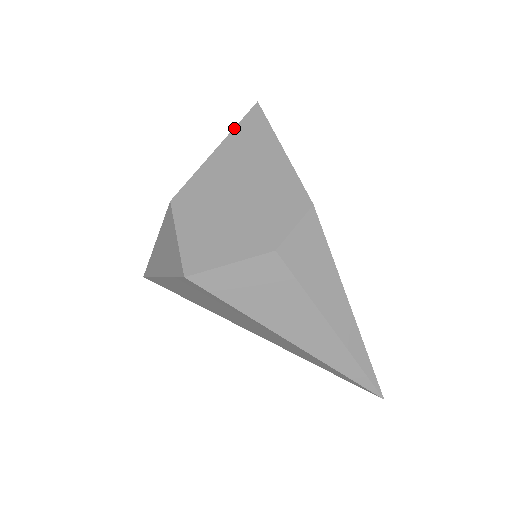
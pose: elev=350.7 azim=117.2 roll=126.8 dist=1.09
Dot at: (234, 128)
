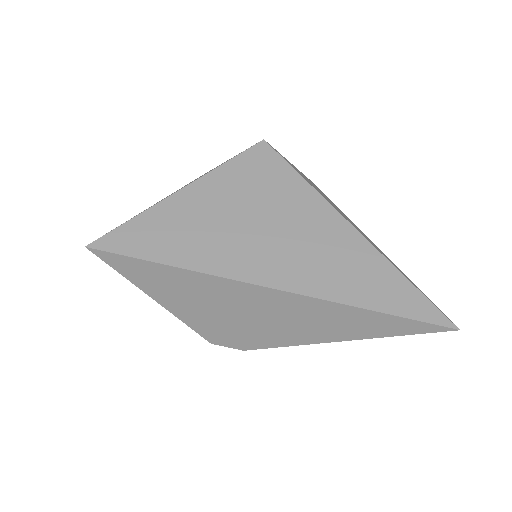
Dot at: occluded
